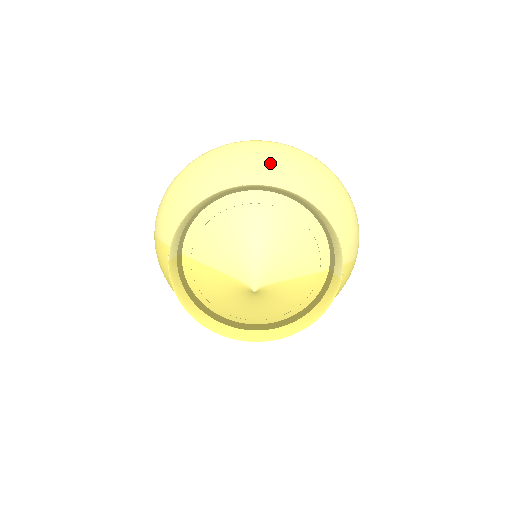
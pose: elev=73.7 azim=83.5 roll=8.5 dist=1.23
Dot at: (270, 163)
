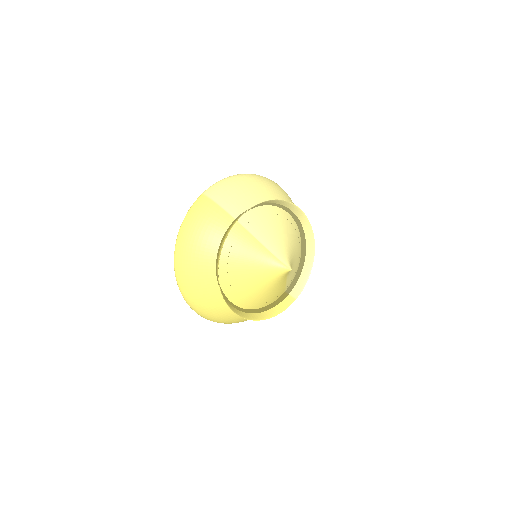
Dot at: occluded
